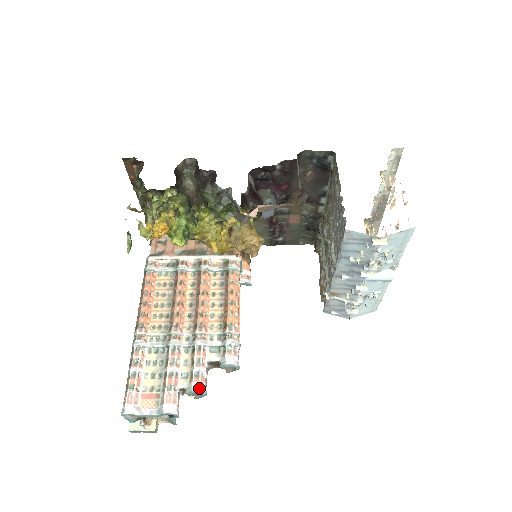
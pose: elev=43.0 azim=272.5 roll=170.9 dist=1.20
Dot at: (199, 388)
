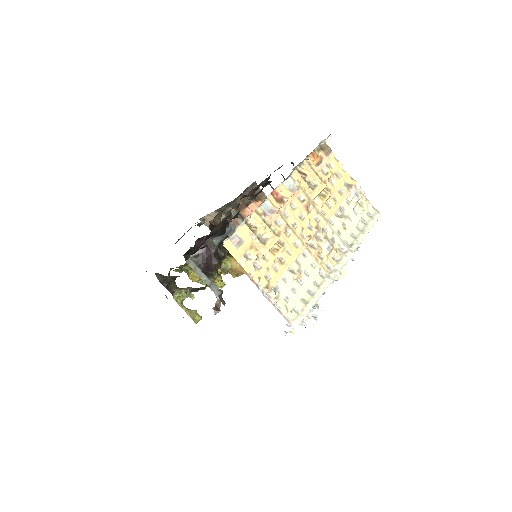
Dot at: (310, 315)
